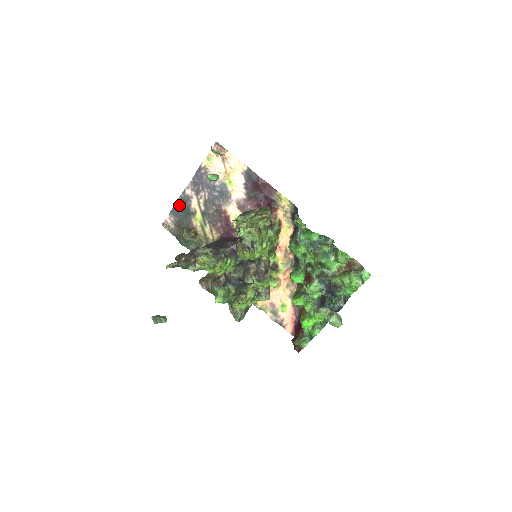
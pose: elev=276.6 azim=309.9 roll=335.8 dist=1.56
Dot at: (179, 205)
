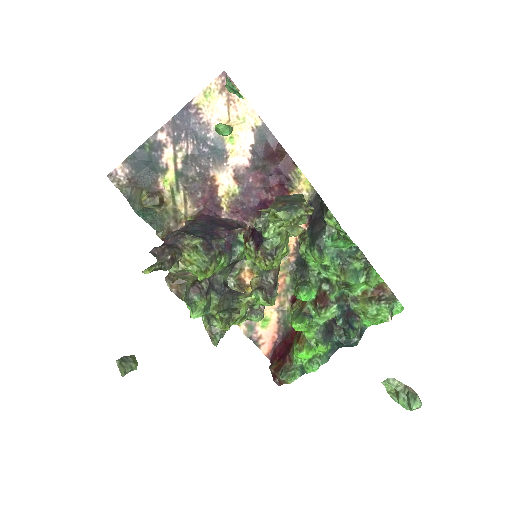
Dot at: (142, 153)
